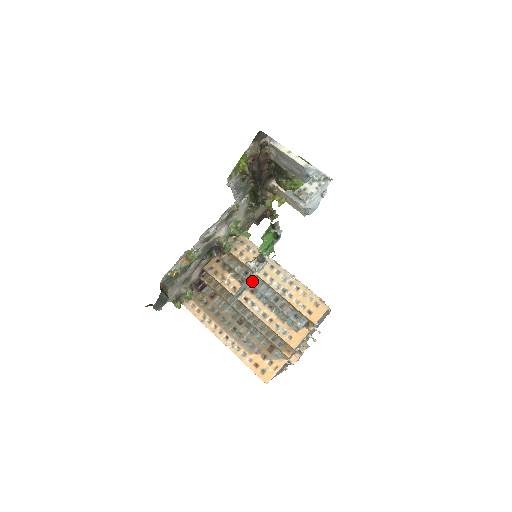
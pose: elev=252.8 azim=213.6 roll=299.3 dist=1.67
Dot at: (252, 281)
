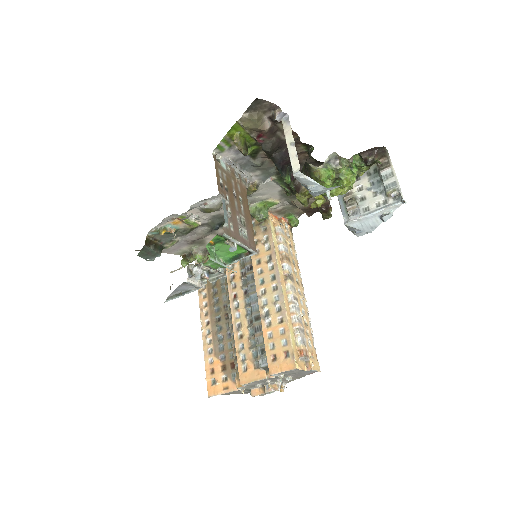
Dot at: (198, 287)
